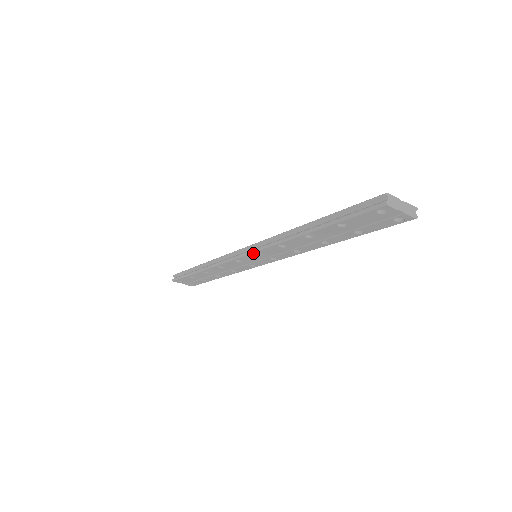
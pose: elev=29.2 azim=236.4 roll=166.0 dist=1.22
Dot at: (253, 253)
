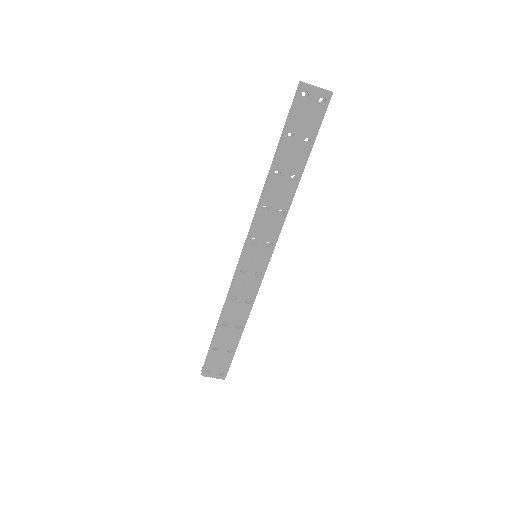
Dot at: (249, 242)
